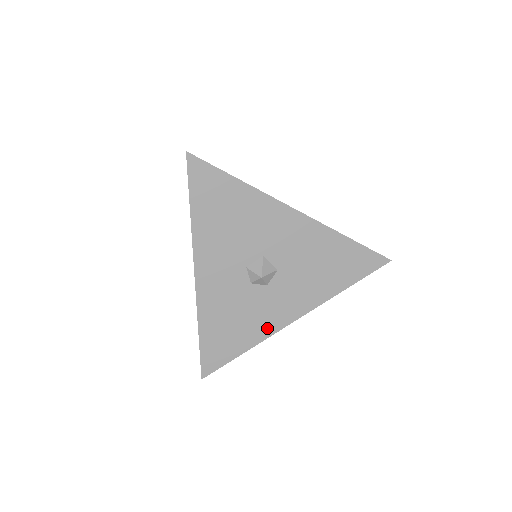
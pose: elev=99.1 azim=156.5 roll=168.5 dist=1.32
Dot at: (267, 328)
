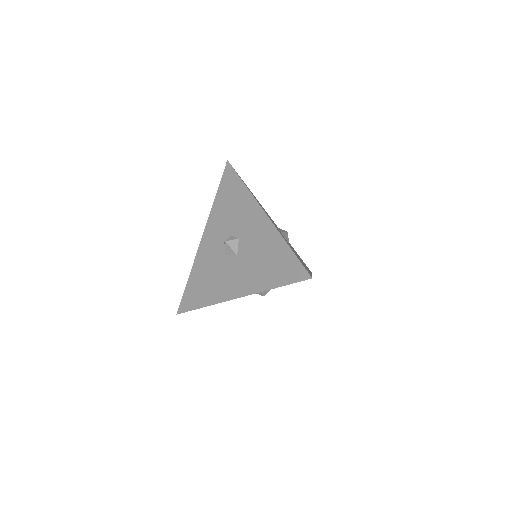
Dot at: occluded
